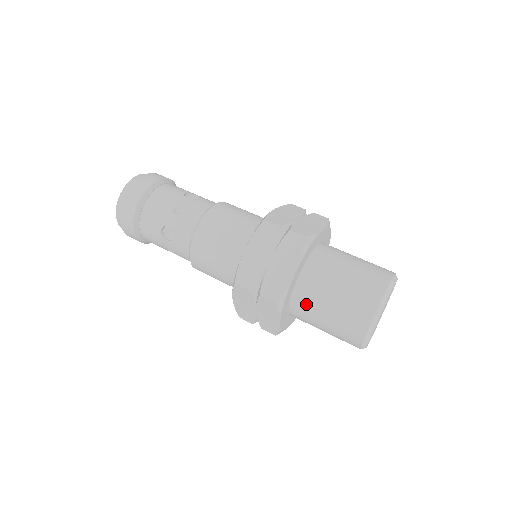
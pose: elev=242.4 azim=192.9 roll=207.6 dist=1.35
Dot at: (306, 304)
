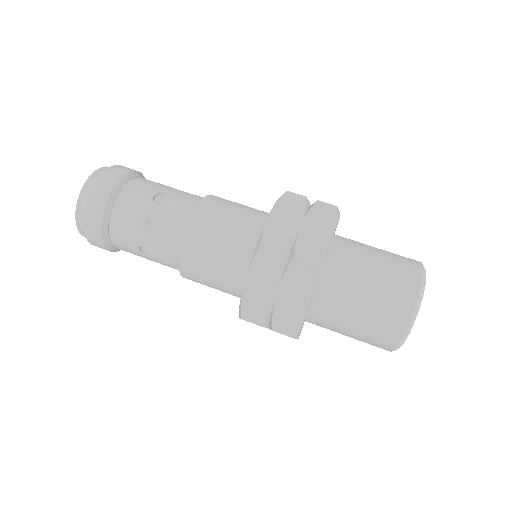
Dot at: (325, 322)
